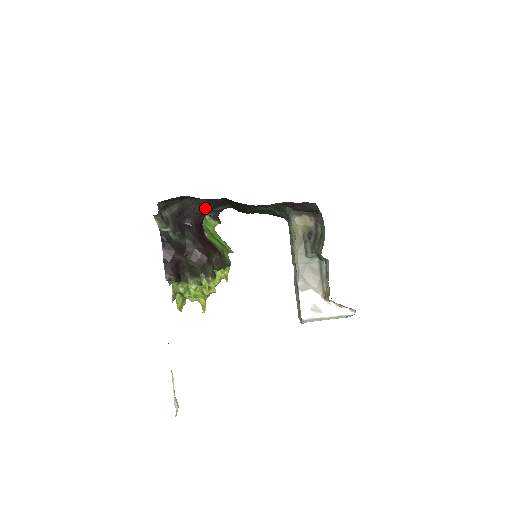
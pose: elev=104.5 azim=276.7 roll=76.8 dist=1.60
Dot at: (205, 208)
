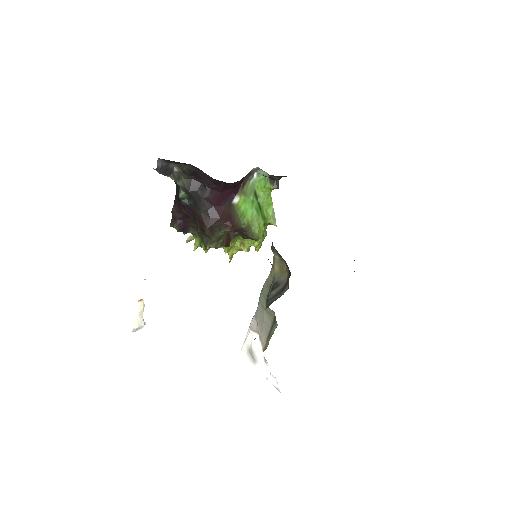
Dot at: (218, 180)
